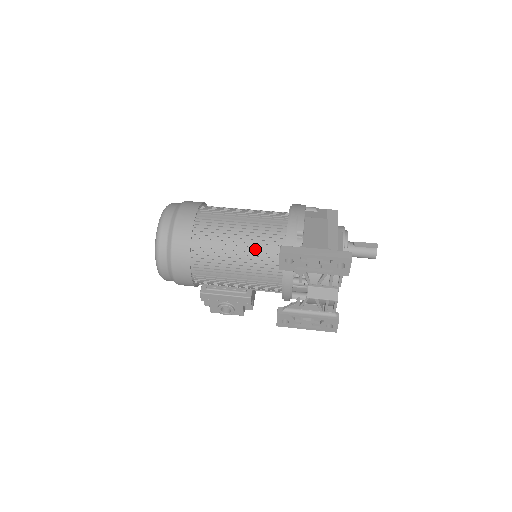
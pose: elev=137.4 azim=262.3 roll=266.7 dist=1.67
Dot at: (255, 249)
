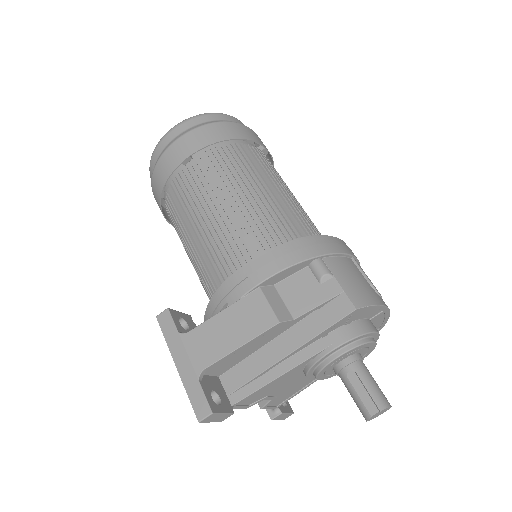
Dot at: (200, 266)
